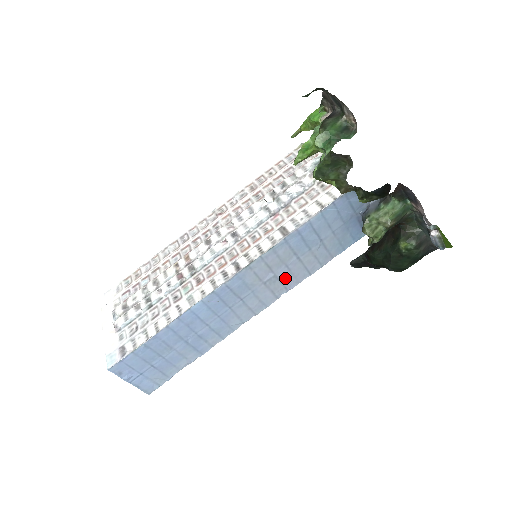
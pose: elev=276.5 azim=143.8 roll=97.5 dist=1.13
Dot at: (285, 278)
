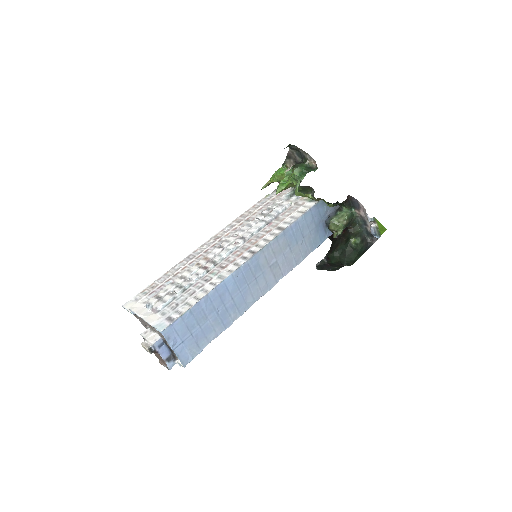
Dot at: (282, 265)
